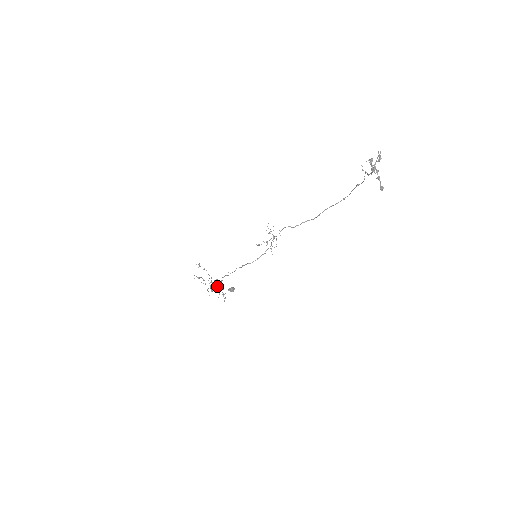
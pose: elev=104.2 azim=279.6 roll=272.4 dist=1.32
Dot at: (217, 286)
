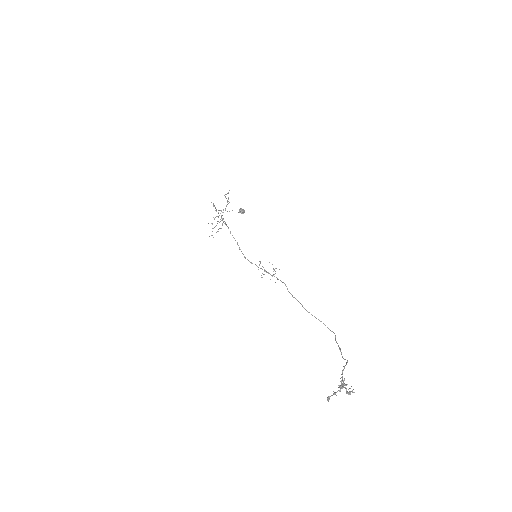
Dot at: occluded
